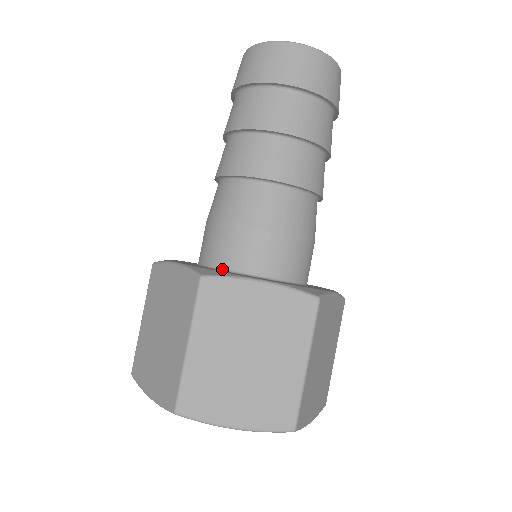
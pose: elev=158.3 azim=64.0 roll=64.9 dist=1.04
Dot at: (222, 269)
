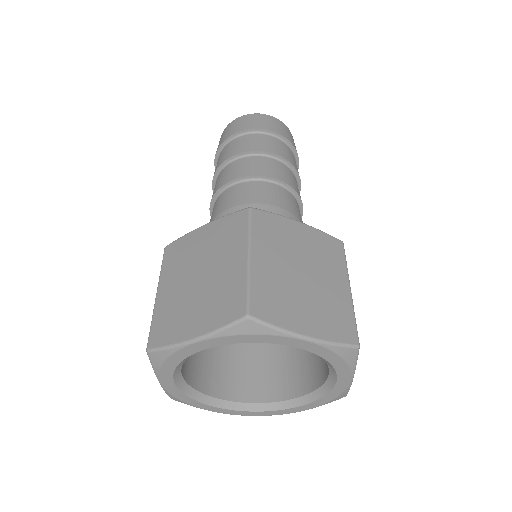
Dot at: occluded
